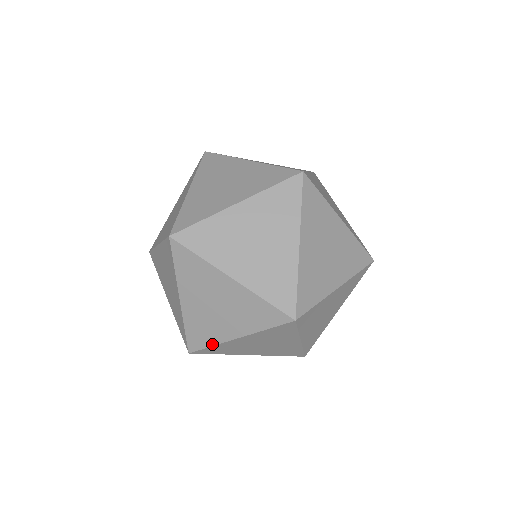
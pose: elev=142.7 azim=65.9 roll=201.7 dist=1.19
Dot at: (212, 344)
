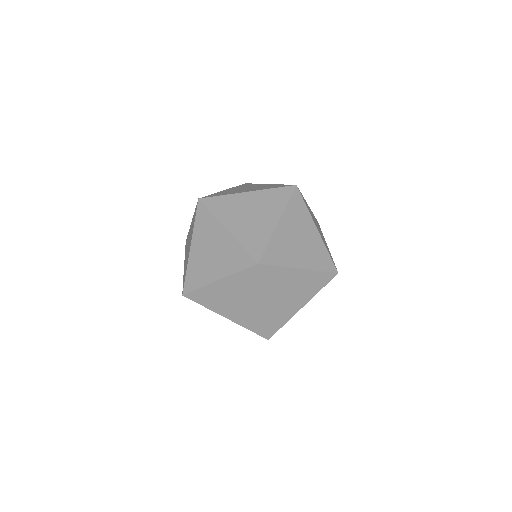
Dot at: (200, 286)
